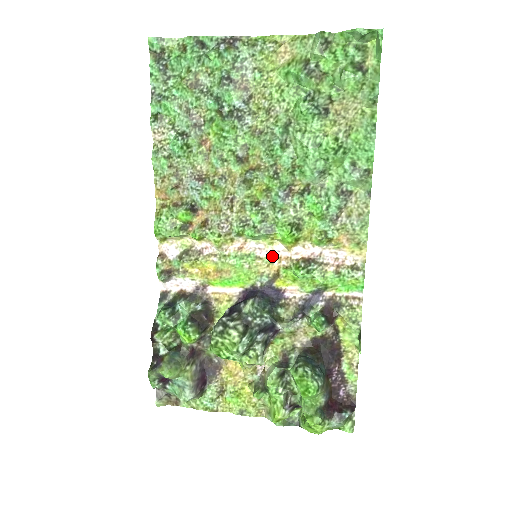
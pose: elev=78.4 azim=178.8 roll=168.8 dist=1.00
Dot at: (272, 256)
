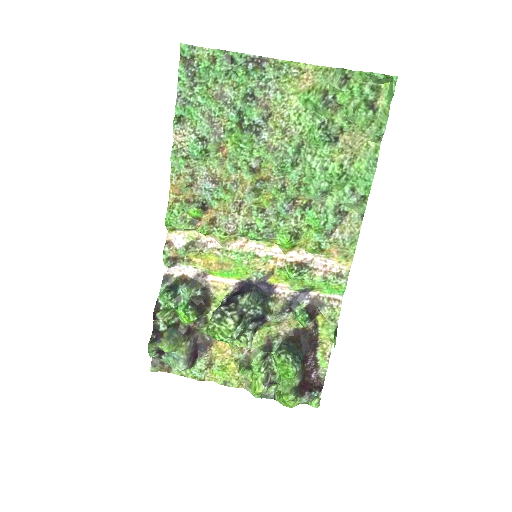
Dot at: (269, 256)
